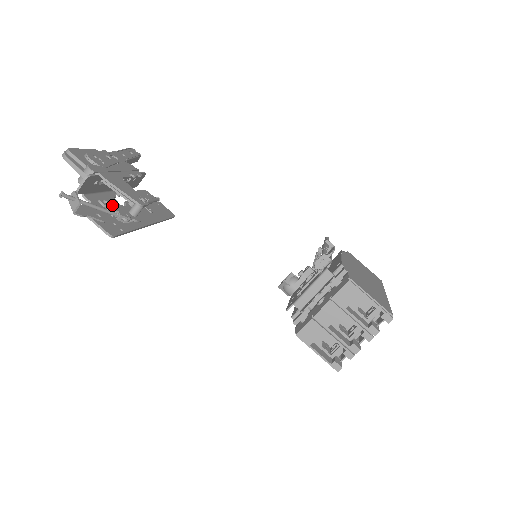
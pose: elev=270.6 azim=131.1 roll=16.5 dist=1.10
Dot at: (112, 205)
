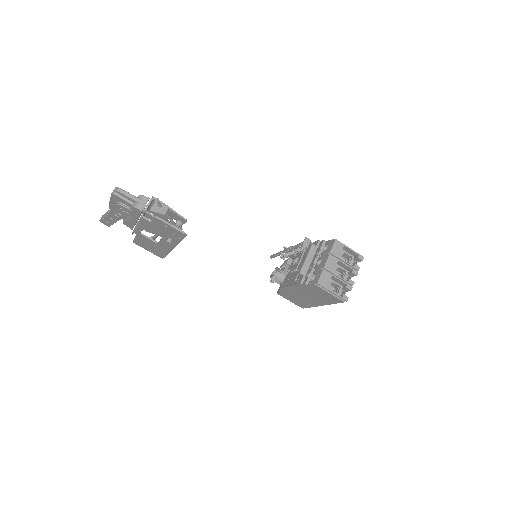
Dot at: occluded
